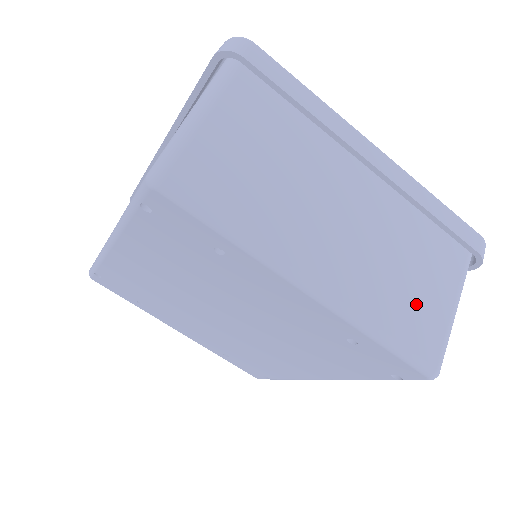
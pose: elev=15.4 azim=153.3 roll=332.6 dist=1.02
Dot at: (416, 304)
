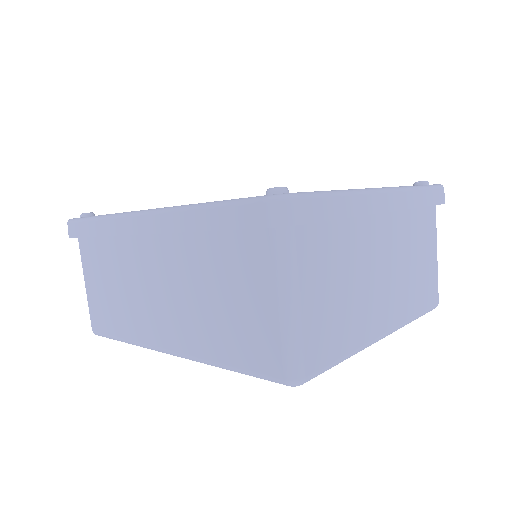
Dot at: (424, 277)
